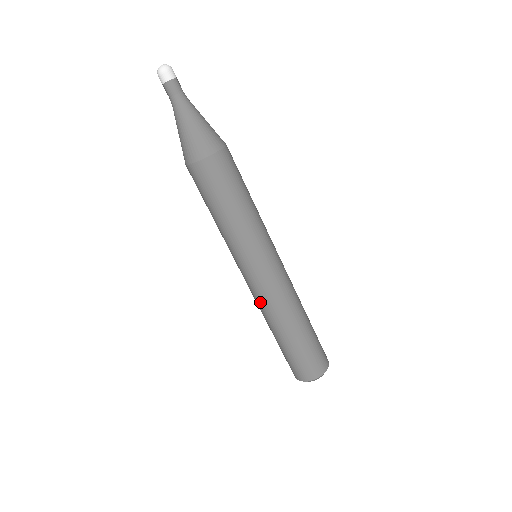
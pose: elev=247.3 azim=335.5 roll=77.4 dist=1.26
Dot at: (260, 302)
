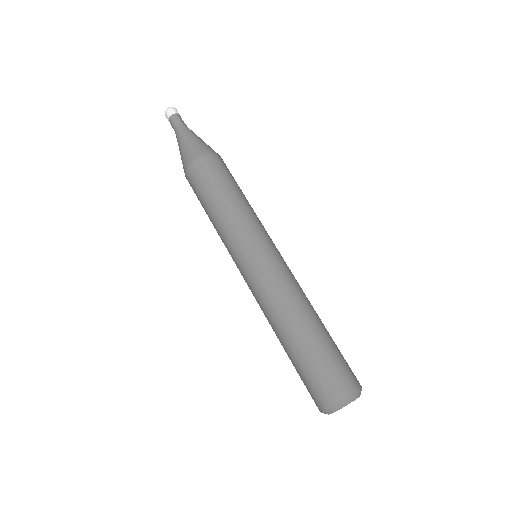
Dot at: (282, 286)
